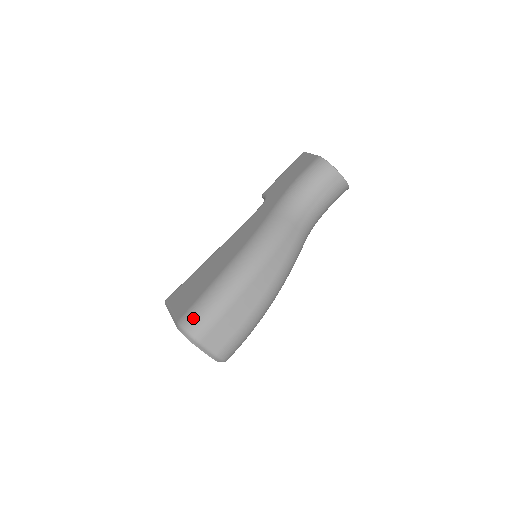
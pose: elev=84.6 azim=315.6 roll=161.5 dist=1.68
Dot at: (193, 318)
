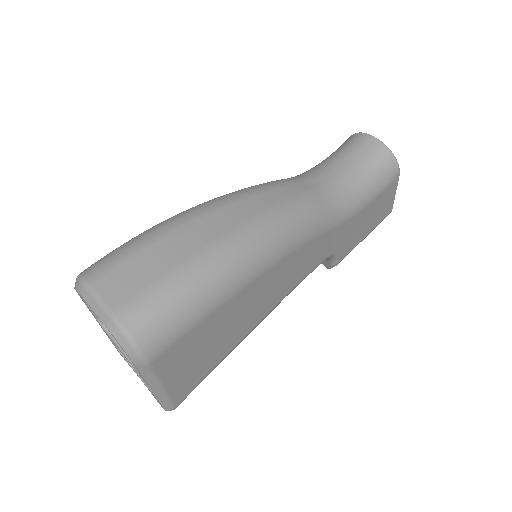
Dot at: (98, 260)
